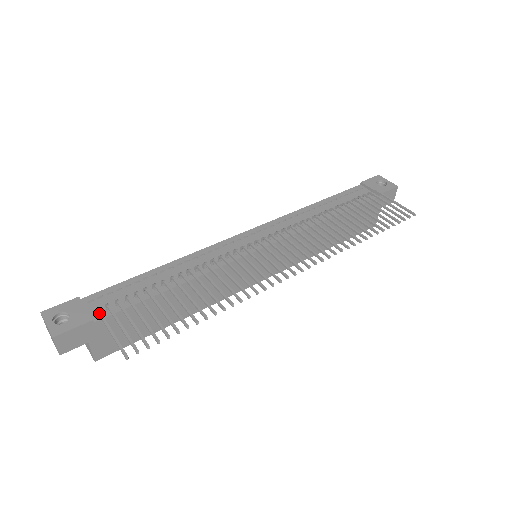
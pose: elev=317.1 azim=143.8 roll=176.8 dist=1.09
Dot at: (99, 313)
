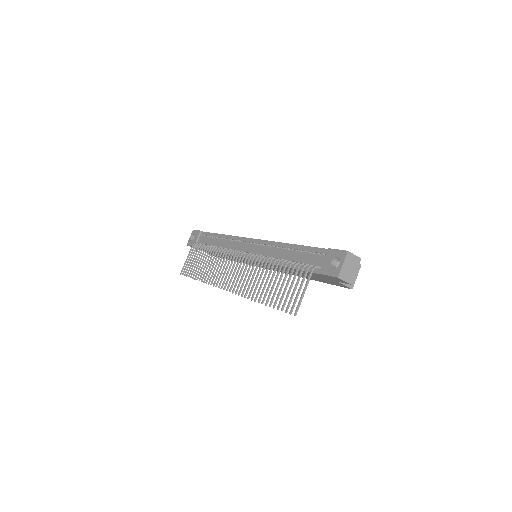
Dot at: (192, 246)
